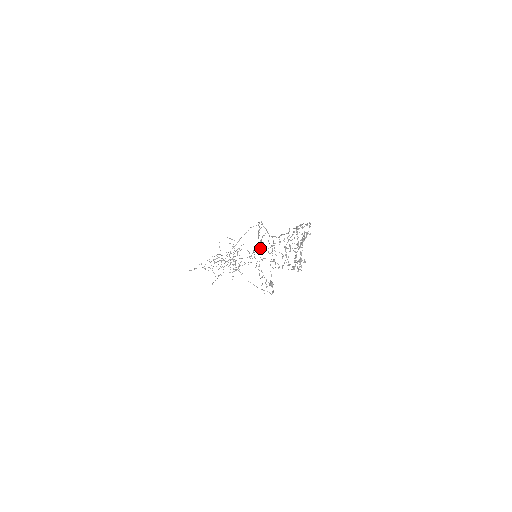
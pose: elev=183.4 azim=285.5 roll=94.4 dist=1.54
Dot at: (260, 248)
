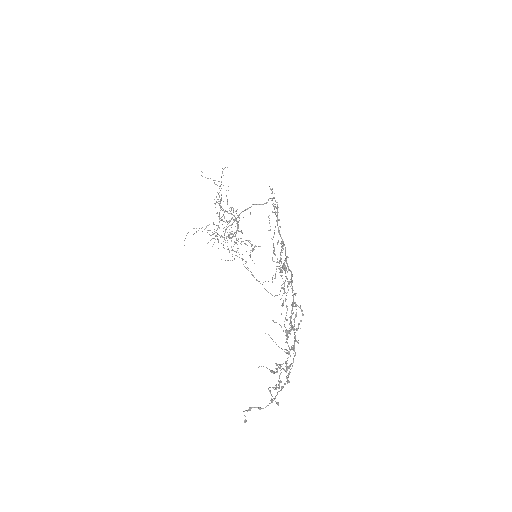
Dot at: (277, 208)
